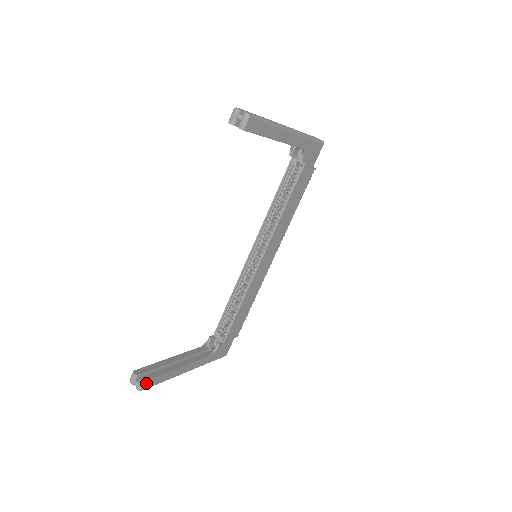
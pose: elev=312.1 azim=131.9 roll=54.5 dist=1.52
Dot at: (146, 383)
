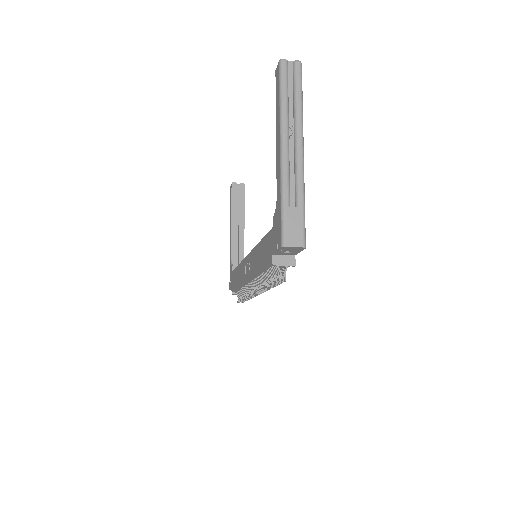
Dot at: occluded
